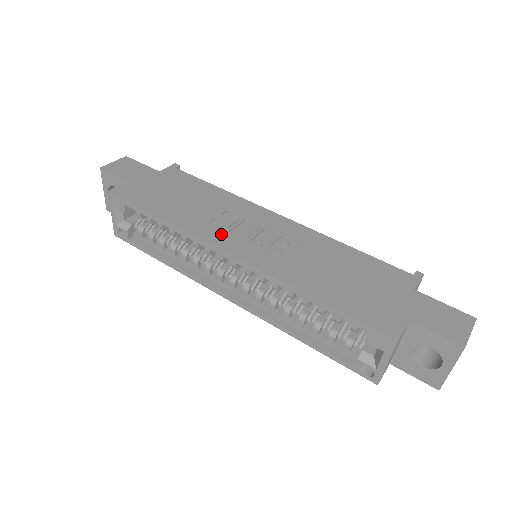
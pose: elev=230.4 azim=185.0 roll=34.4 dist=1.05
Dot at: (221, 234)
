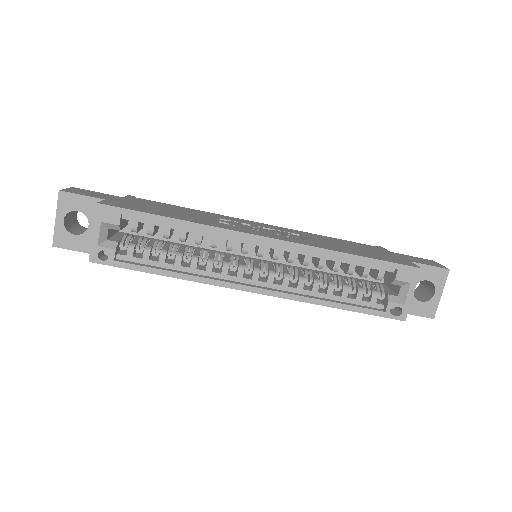
Dot at: (239, 228)
